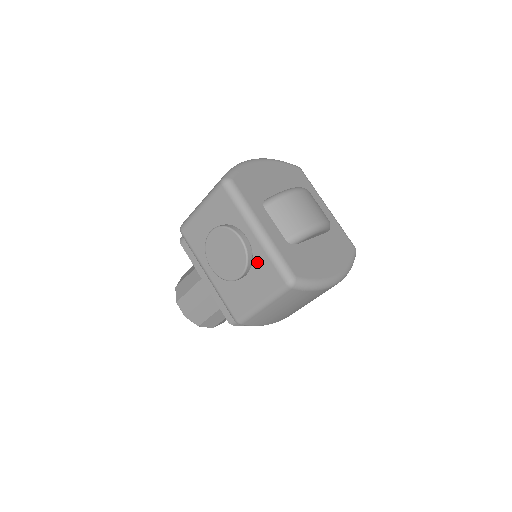
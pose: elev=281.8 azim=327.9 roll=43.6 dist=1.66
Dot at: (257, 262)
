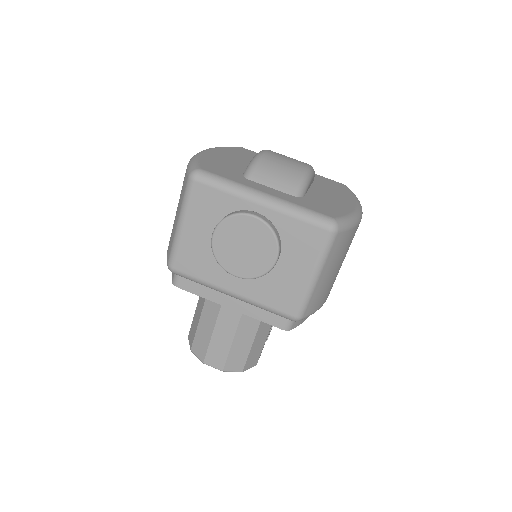
Dot at: (283, 233)
